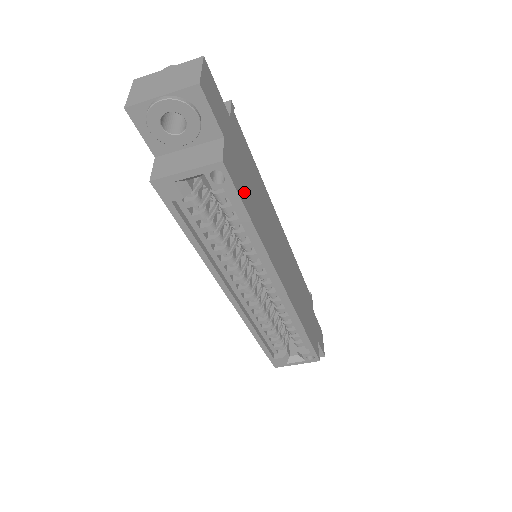
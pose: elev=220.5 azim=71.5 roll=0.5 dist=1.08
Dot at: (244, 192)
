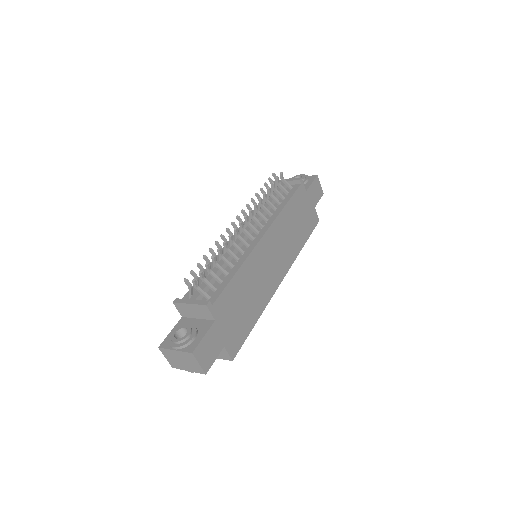
Dot at: (244, 328)
